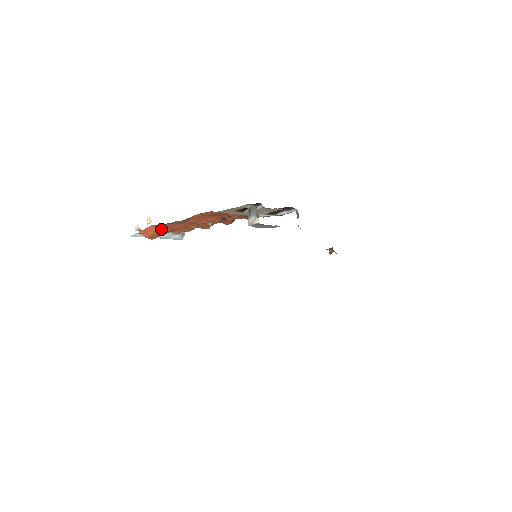
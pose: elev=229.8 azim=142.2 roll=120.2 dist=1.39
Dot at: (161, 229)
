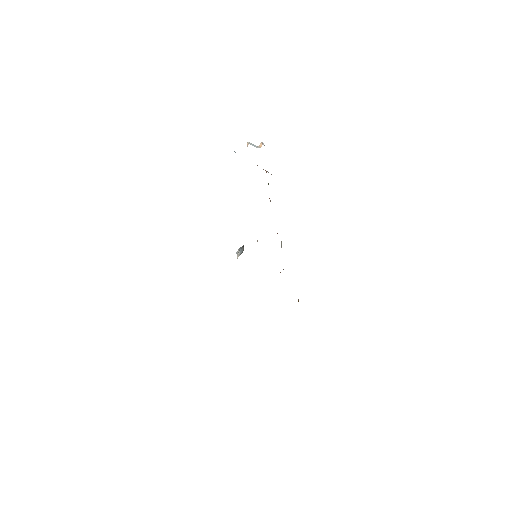
Dot at: occluded
